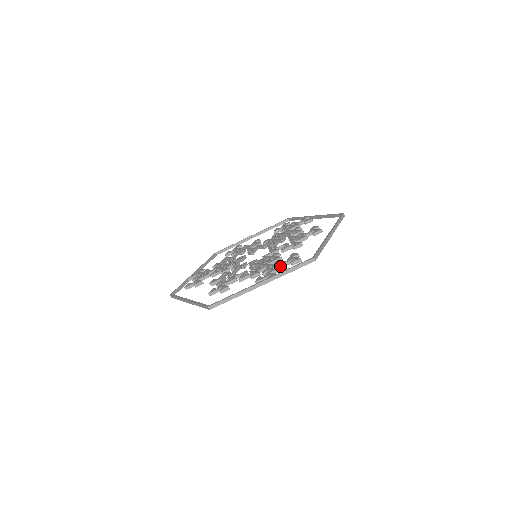
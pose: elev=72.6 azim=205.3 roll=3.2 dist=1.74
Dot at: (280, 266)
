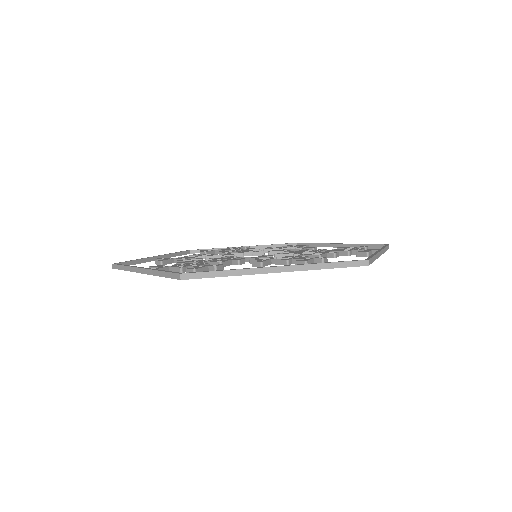
Dot at: (183, 266)
